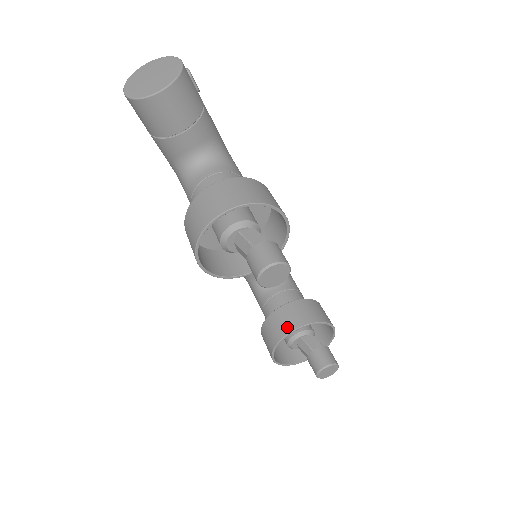
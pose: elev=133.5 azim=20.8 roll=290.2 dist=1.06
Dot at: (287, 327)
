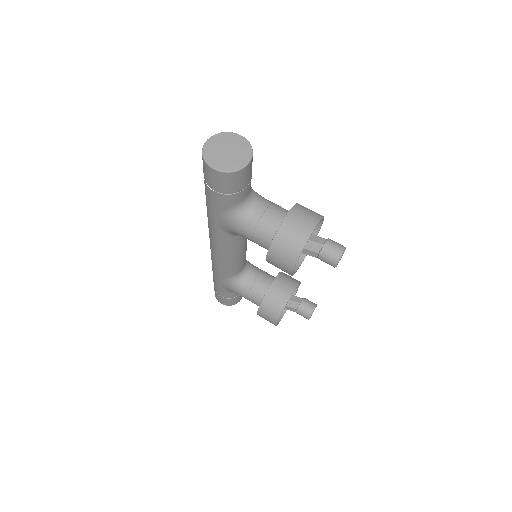
Dot at: (285, 296)
